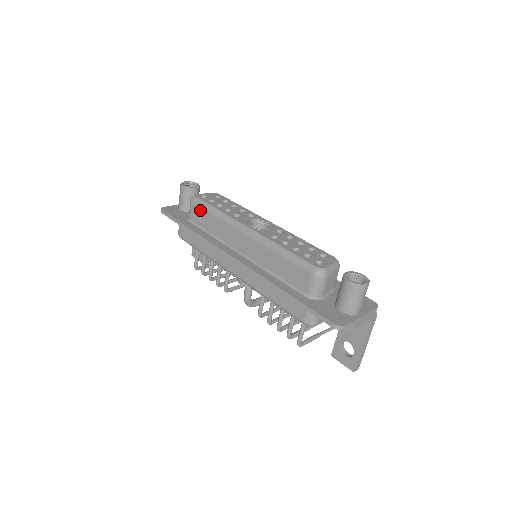
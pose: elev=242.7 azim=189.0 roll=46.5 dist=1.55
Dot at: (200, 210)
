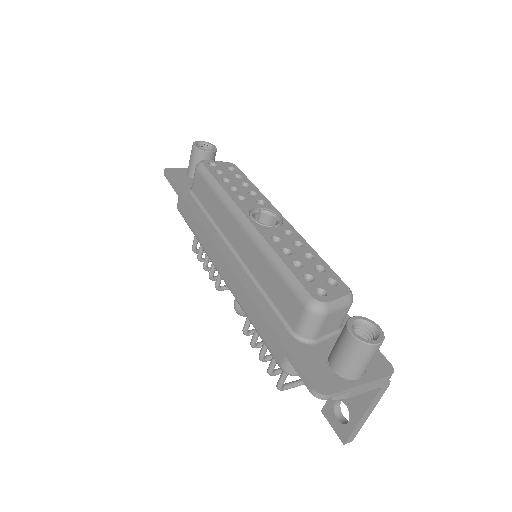
Dot at: (202, 181)
